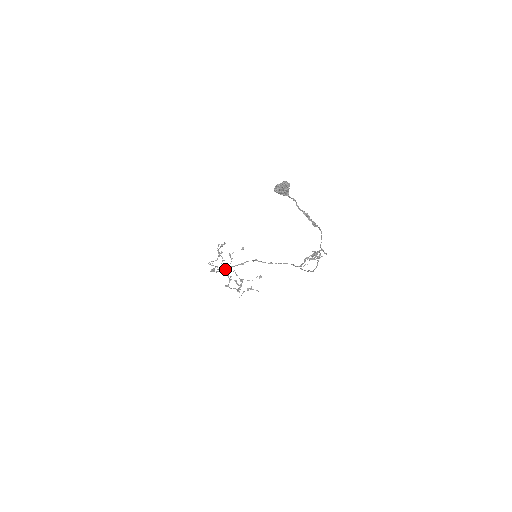
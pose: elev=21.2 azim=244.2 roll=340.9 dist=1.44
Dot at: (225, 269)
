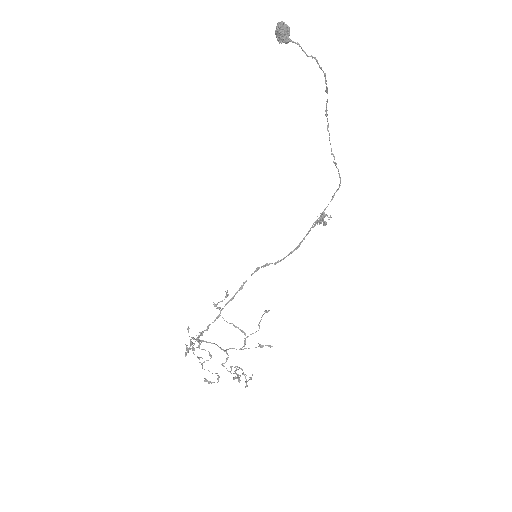
Dot at: occluded
